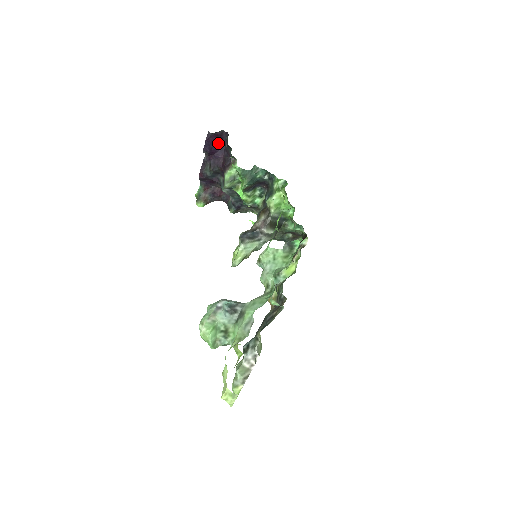
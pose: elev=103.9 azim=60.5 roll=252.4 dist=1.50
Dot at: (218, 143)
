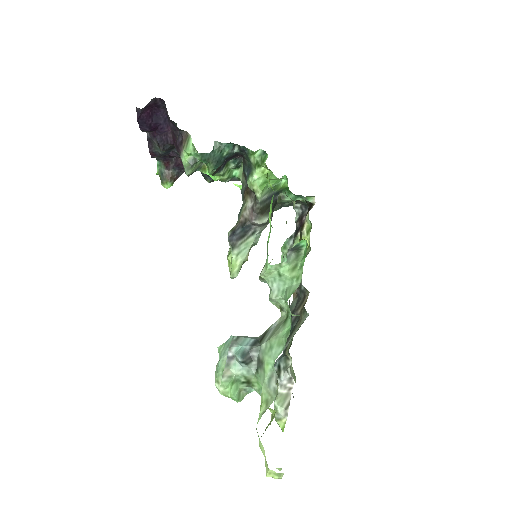
Dot at: (156, 114)
